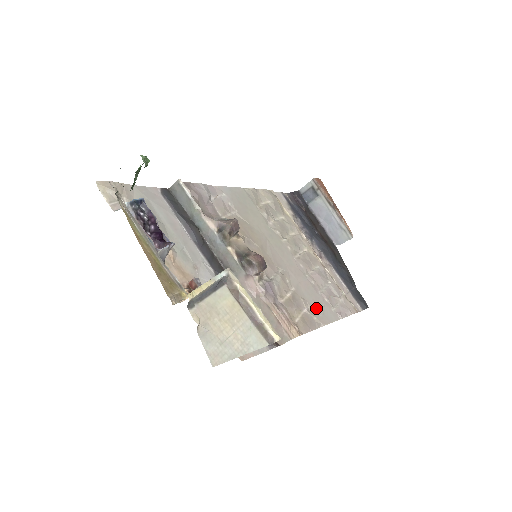
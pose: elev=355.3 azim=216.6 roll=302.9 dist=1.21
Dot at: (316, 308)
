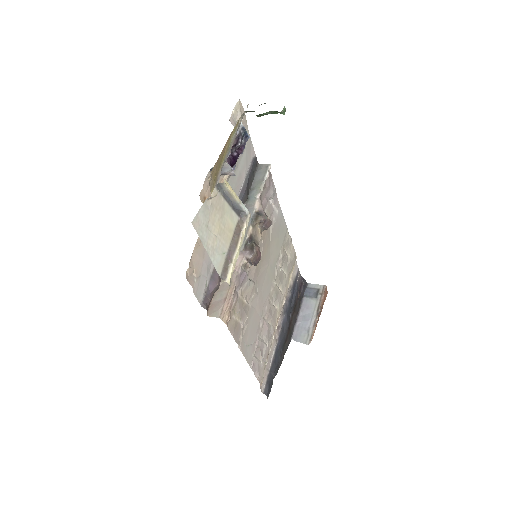
Dot at: (247, 336)
